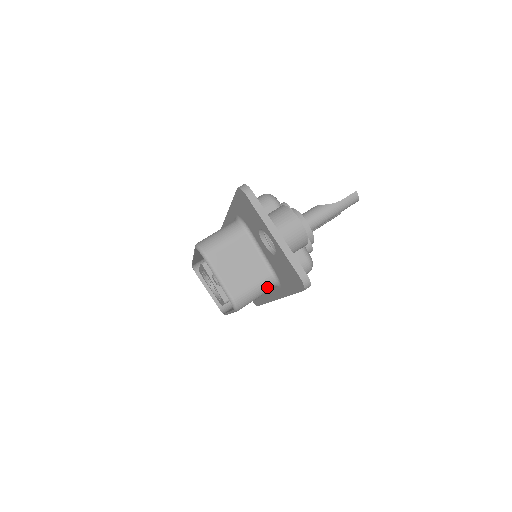
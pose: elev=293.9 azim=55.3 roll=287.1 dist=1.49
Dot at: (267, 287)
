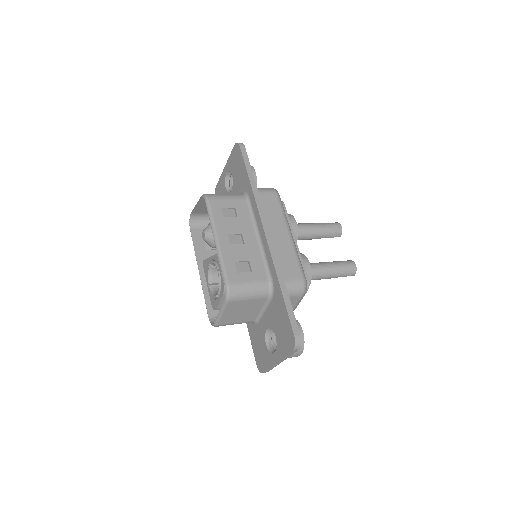
Dot at: (235, 195)
